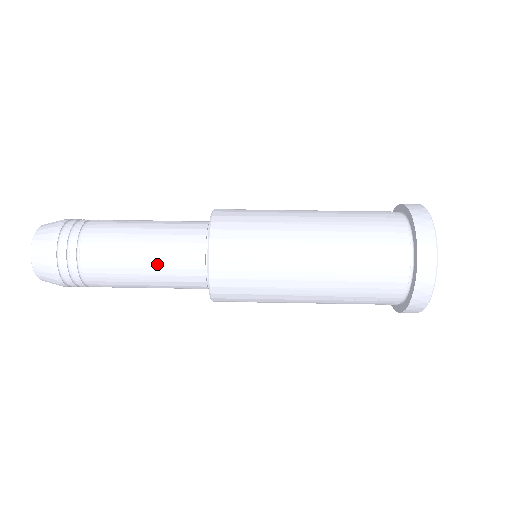
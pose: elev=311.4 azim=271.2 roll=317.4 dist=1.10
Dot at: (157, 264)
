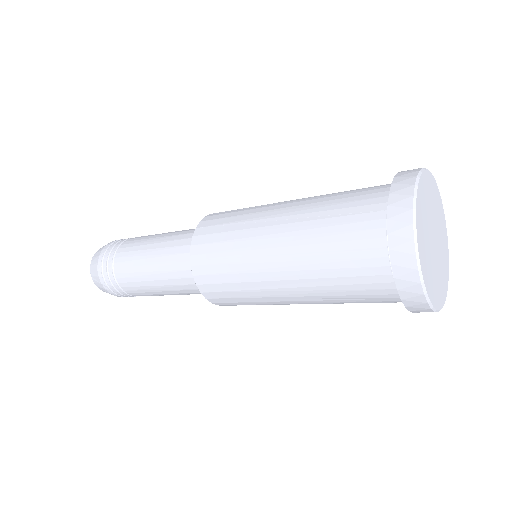
Dot at: (177, 232)
